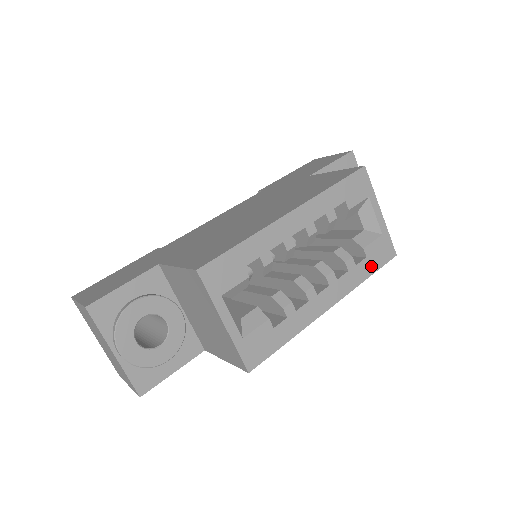
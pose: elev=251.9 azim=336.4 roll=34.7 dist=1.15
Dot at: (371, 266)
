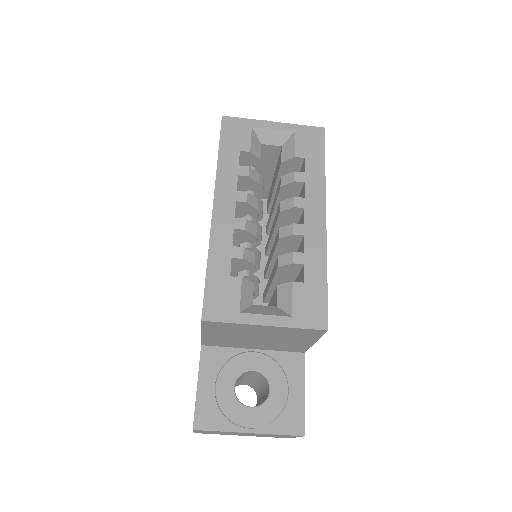
Dot at: (316, 158)
